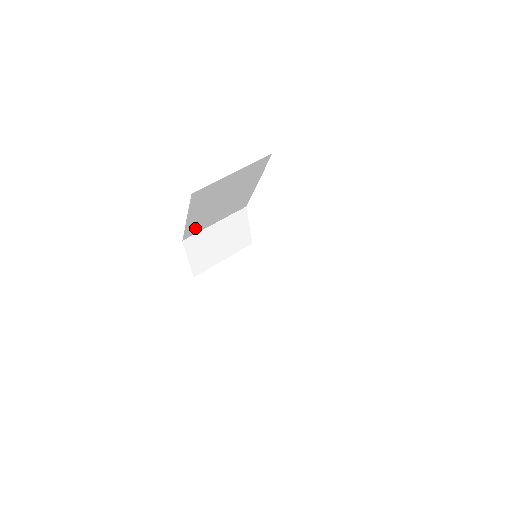
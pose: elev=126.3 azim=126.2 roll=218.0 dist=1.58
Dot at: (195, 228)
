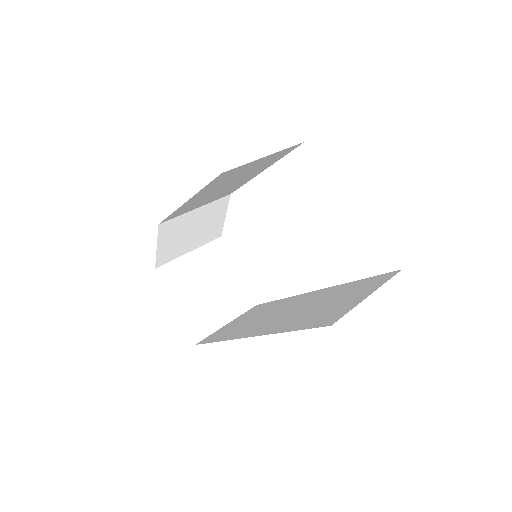
Dot at: (180, 212)
